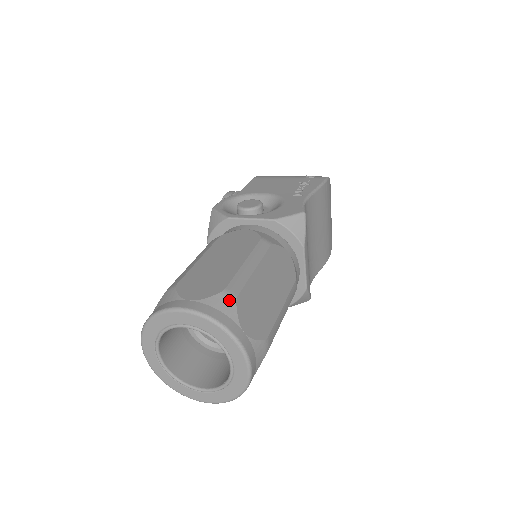
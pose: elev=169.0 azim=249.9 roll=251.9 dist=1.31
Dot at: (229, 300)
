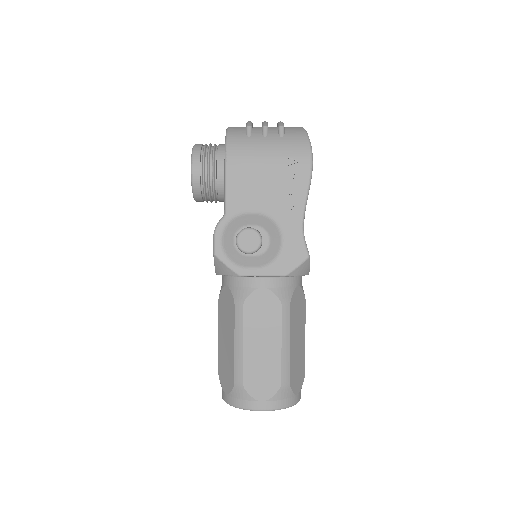
Dot at: (286, 389)
